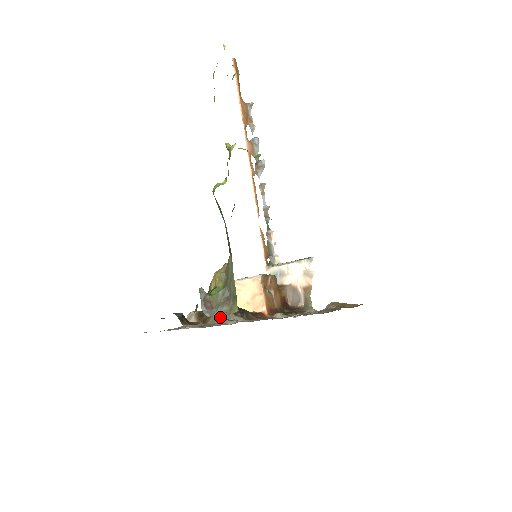
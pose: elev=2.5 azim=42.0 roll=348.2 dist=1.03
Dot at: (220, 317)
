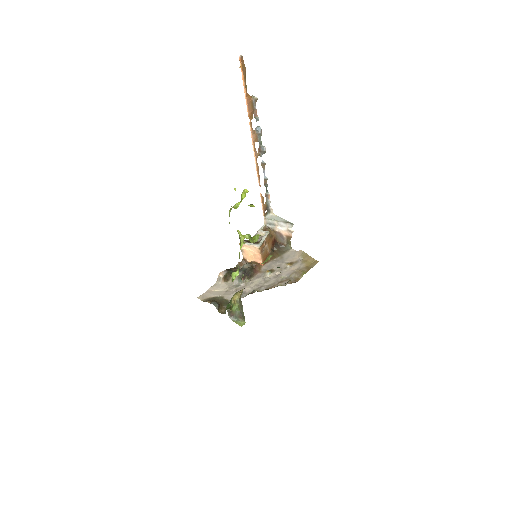
Dot at: (236, 279)
